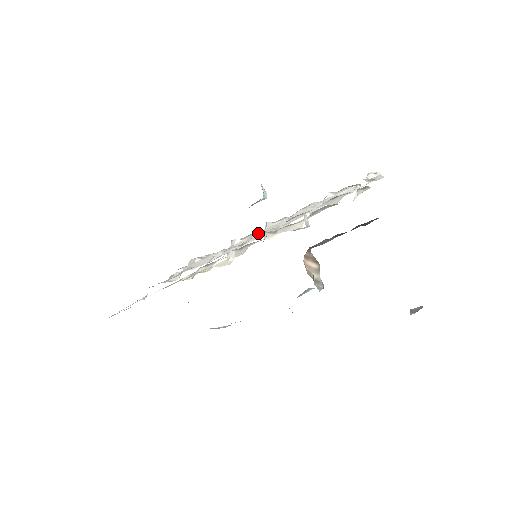
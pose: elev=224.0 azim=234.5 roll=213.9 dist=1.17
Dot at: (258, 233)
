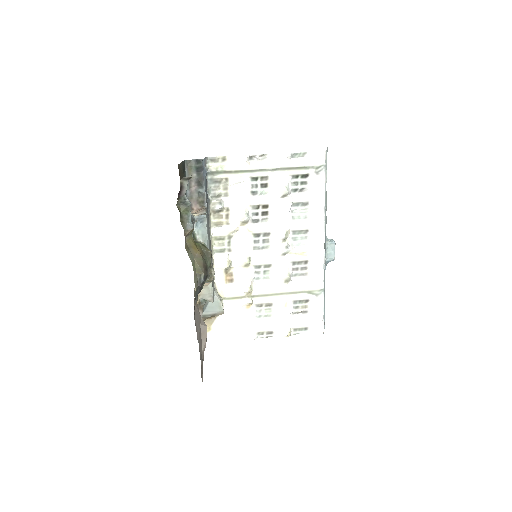
Dot at: (268, 247)
